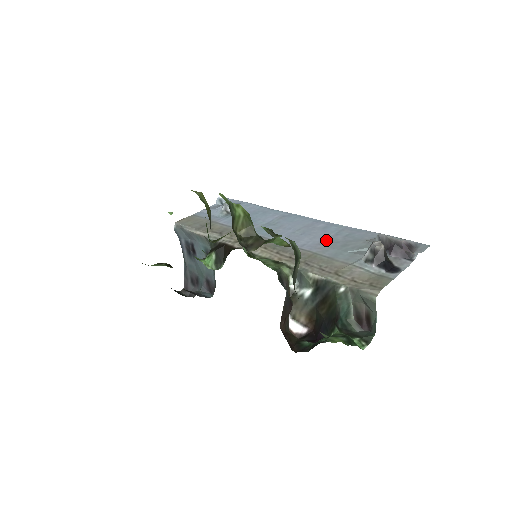
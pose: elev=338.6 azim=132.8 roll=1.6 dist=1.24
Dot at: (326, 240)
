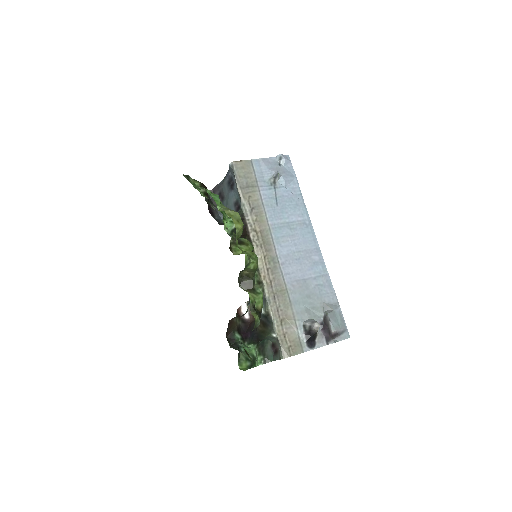
Dot at: (304, 280)
